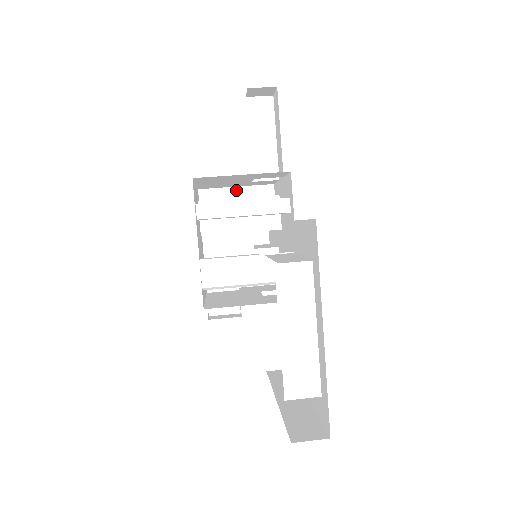
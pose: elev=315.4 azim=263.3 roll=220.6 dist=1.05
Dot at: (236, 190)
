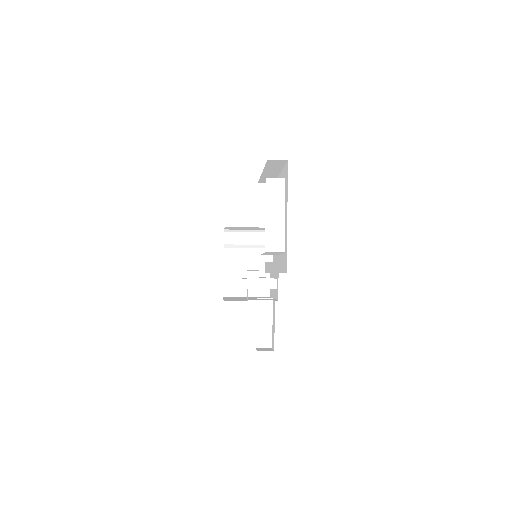
Dot at: occluded
